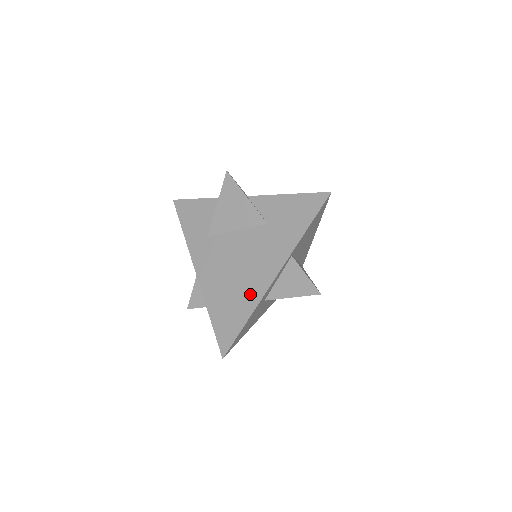
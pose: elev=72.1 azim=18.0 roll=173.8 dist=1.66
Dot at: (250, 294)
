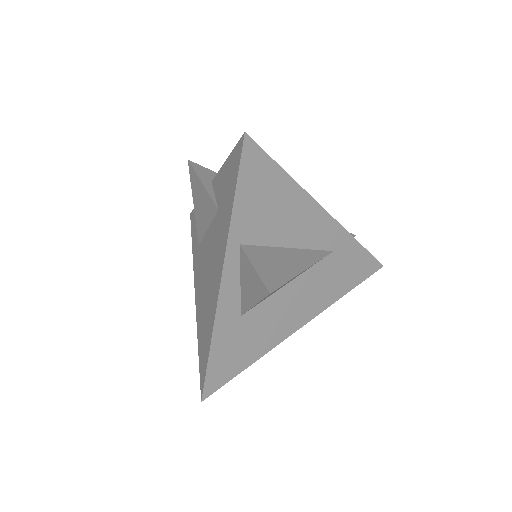
Dot at: (211, 310)
